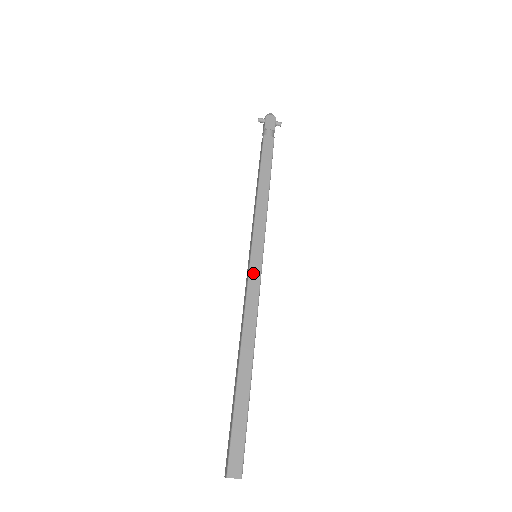
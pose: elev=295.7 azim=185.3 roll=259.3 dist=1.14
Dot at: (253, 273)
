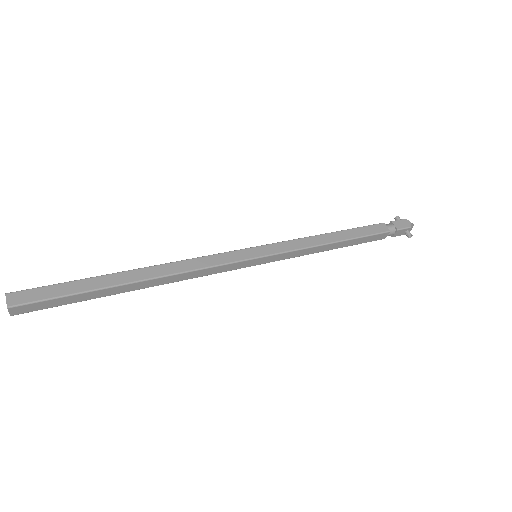
Dot at: (235, 254)
